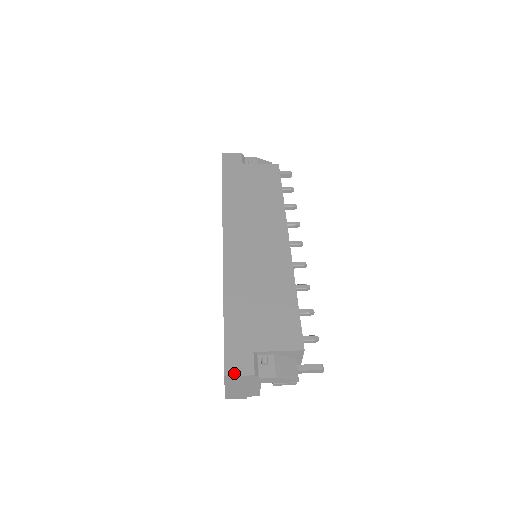
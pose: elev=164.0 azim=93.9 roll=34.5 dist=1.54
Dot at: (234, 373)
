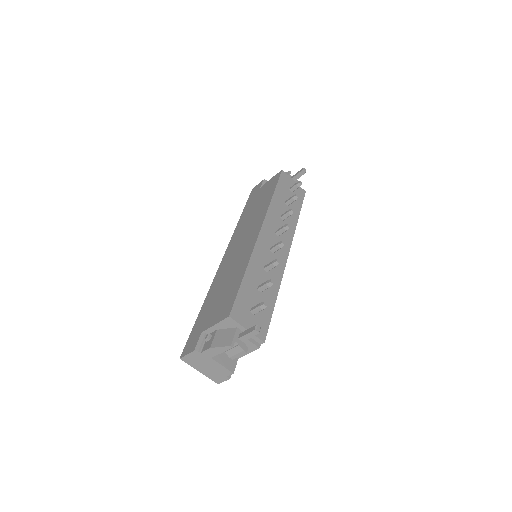
Dot at: (185, 354)
